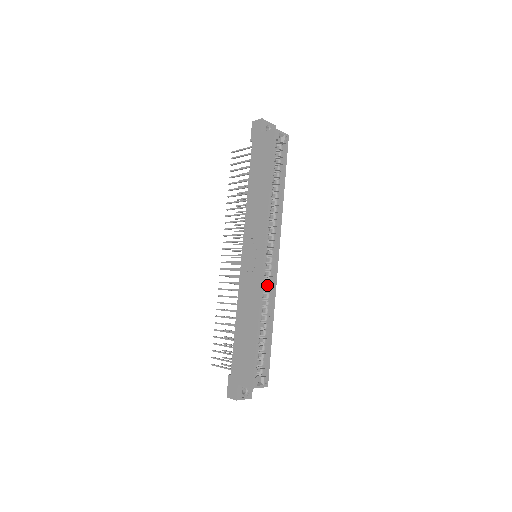
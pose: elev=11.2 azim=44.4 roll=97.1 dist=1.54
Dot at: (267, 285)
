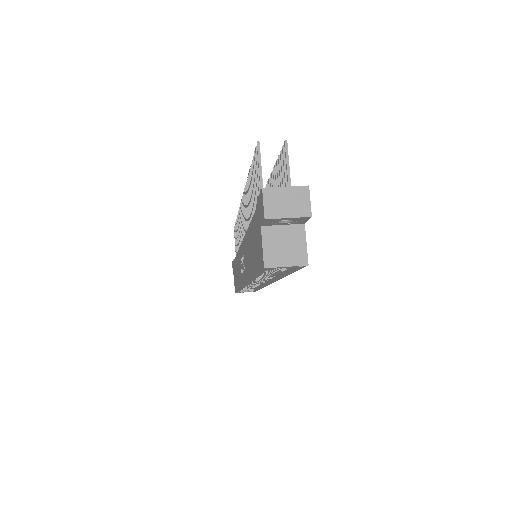
Dot at: occluded
